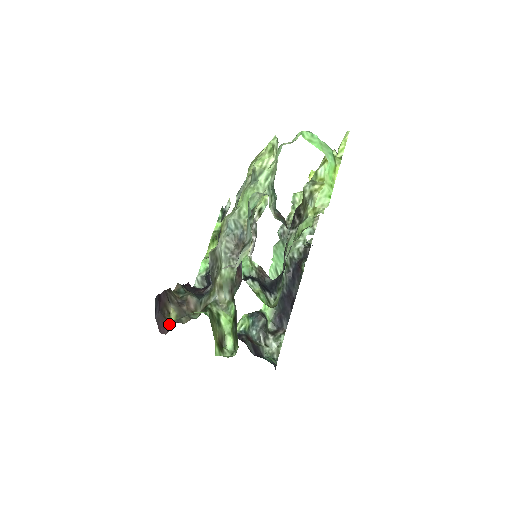
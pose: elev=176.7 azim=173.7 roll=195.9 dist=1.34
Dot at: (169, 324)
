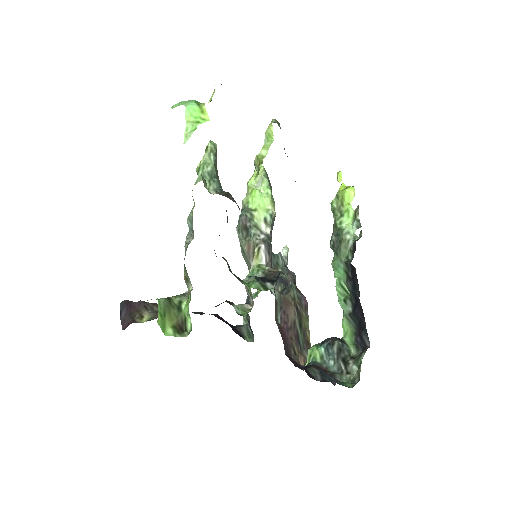
Dot at: (134, 322)
